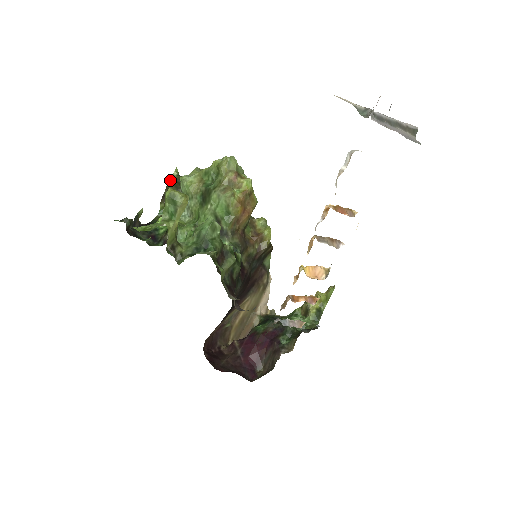
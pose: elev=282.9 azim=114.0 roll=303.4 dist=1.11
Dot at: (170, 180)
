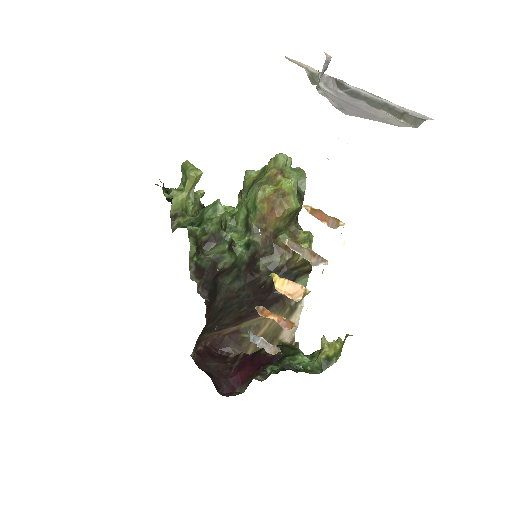
Dot at: occluded
